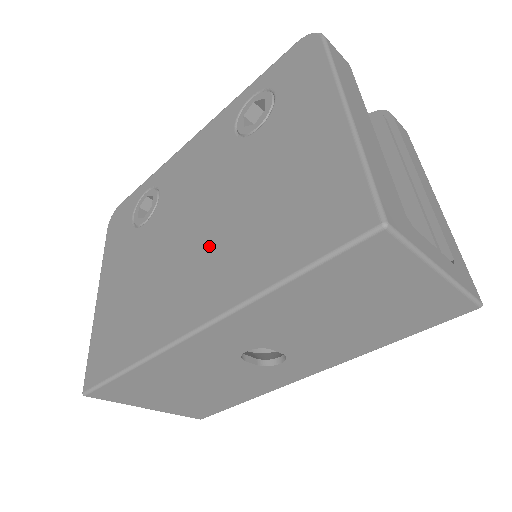
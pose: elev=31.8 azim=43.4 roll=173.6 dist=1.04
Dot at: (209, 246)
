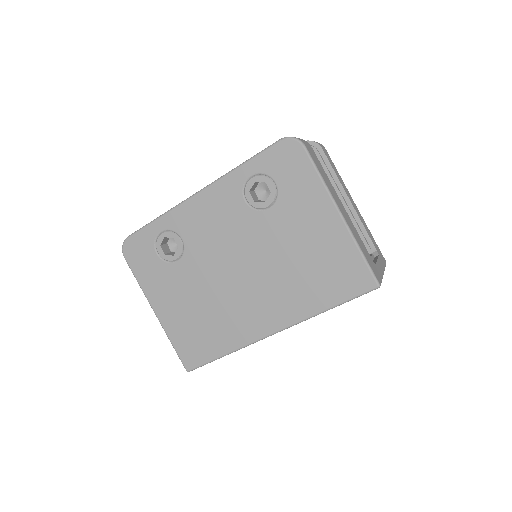
Dot at: (262, 286)
